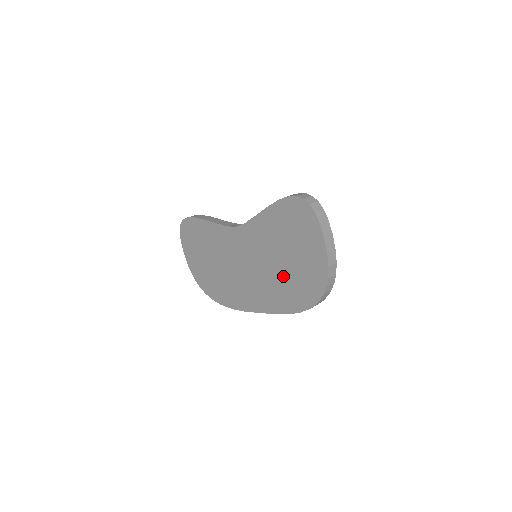
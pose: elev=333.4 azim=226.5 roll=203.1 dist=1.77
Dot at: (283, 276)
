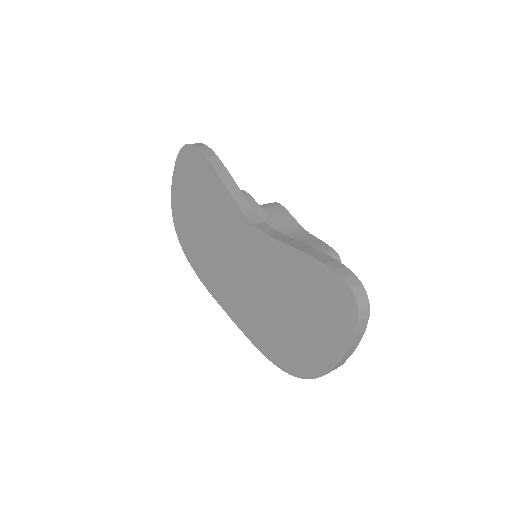
Dot at: (274, 320)
